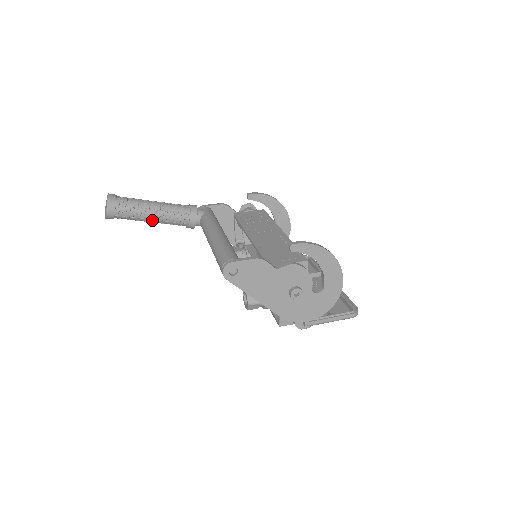
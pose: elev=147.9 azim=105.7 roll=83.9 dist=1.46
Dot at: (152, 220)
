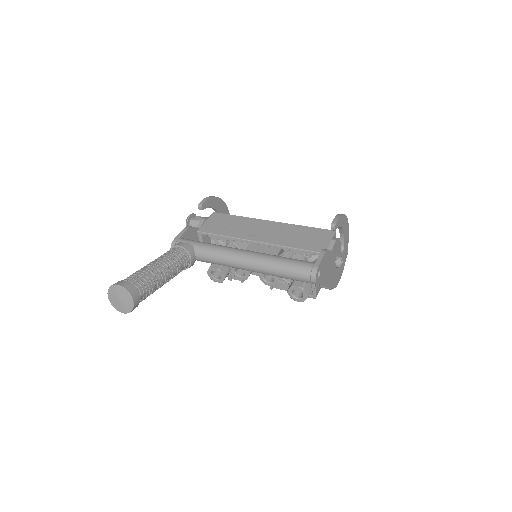
Dot at: (164, 283)
